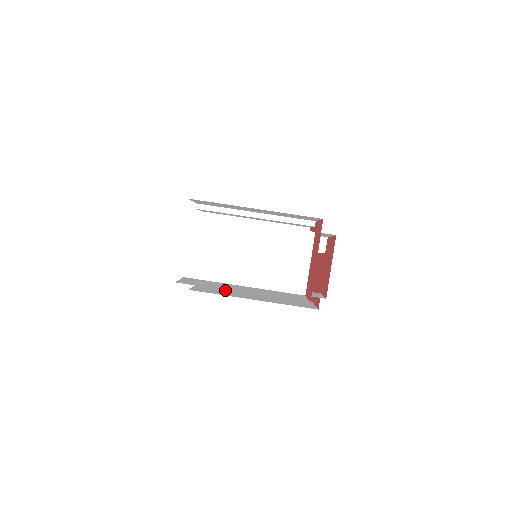
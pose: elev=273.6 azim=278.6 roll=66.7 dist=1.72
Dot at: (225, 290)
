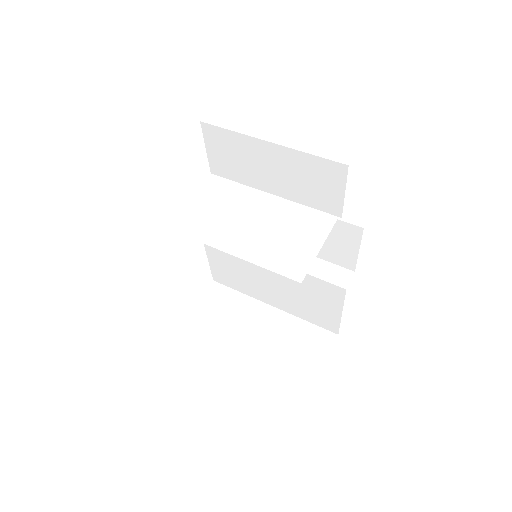
Dot at: occluded
